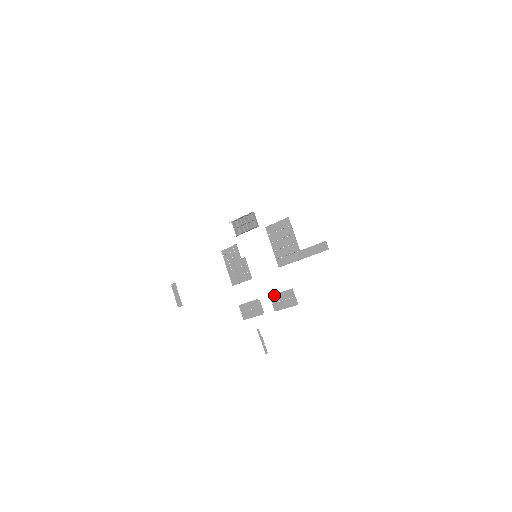
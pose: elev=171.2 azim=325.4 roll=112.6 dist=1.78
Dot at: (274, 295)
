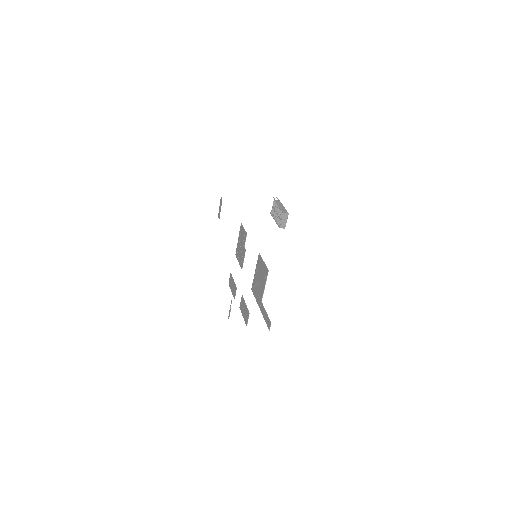
Dot at: (243, 299)
